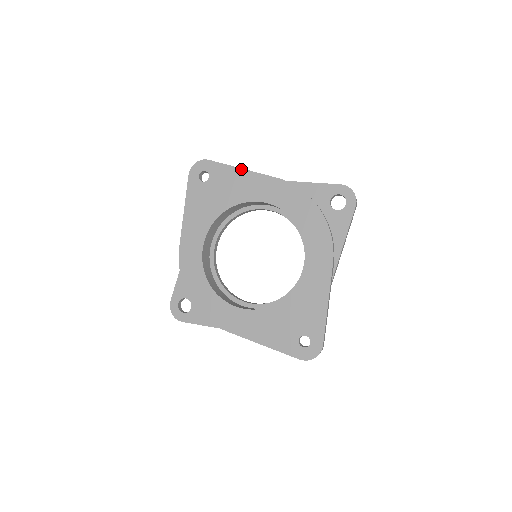
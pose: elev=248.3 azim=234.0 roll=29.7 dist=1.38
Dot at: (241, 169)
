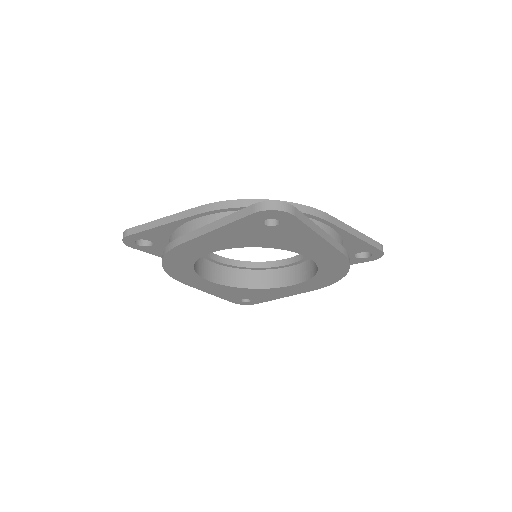
Dot at: (320, 237)
